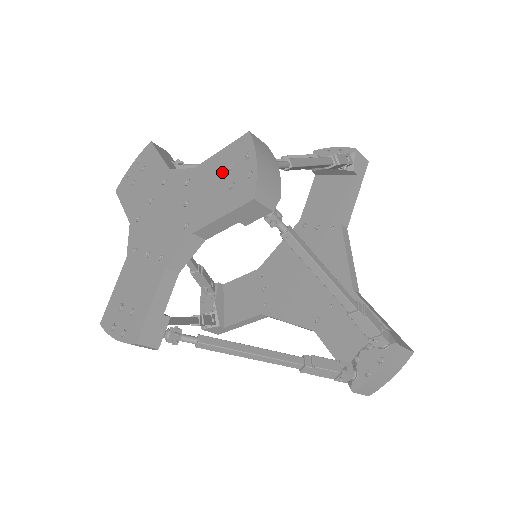
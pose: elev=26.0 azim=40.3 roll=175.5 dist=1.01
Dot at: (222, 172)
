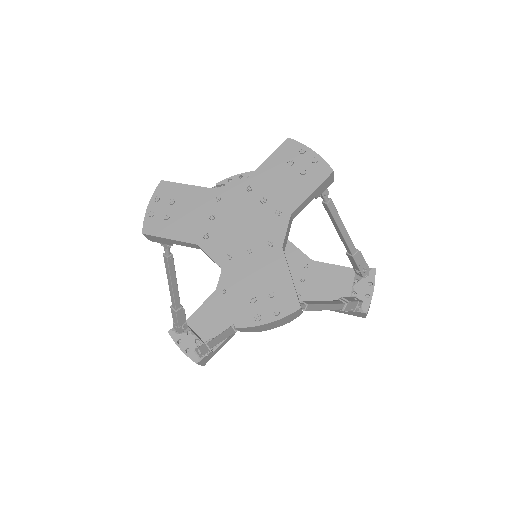
Dot at: (285, 168)
